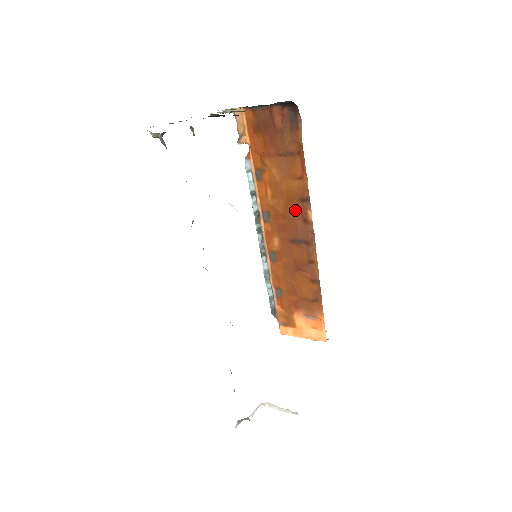
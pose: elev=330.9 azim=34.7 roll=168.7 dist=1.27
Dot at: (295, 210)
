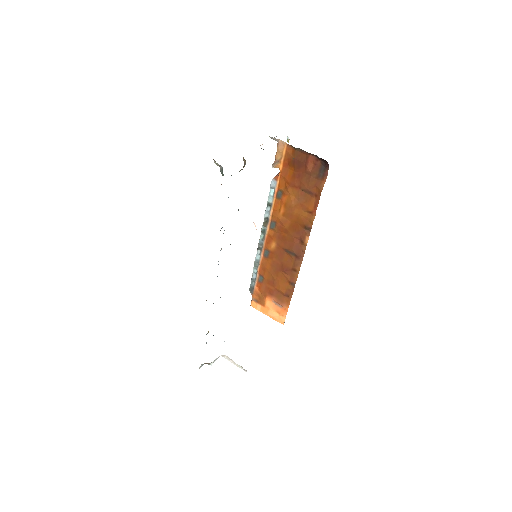
Dot at: (297, 231)
